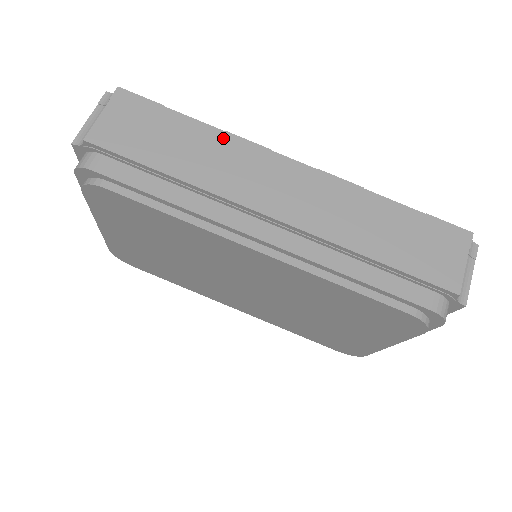
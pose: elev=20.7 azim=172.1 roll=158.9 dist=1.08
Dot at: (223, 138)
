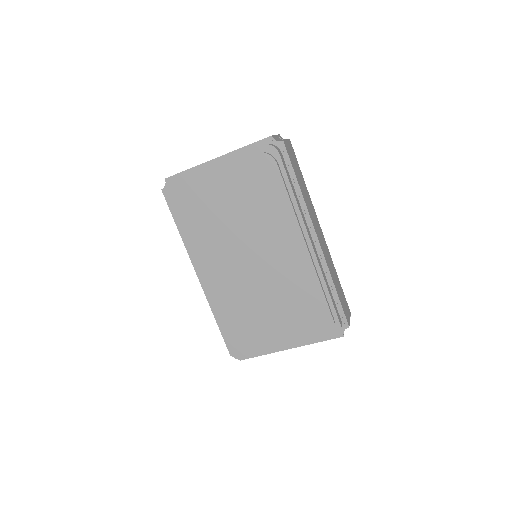
Dot at: (309, 196)
